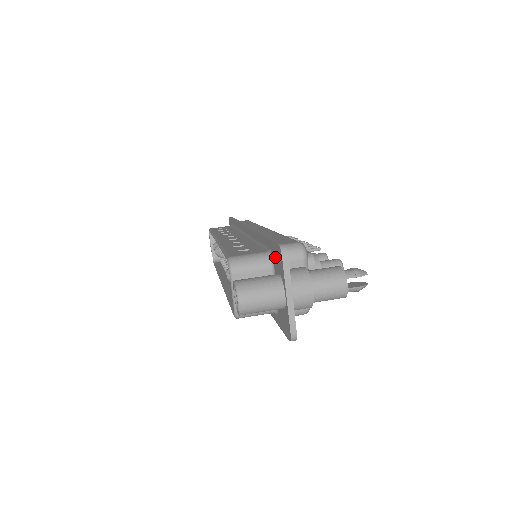
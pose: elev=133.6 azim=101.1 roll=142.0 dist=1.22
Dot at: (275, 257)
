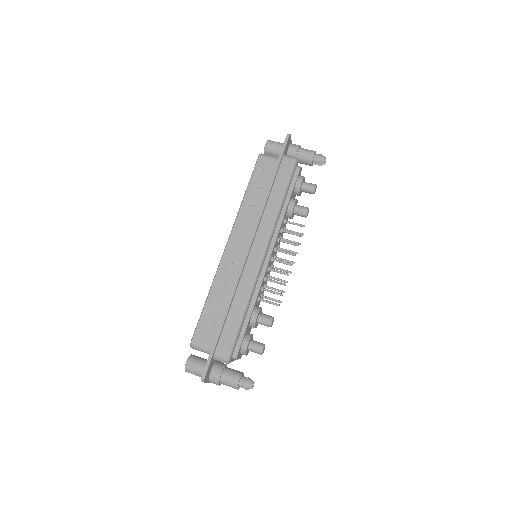
Dot at: occluded
